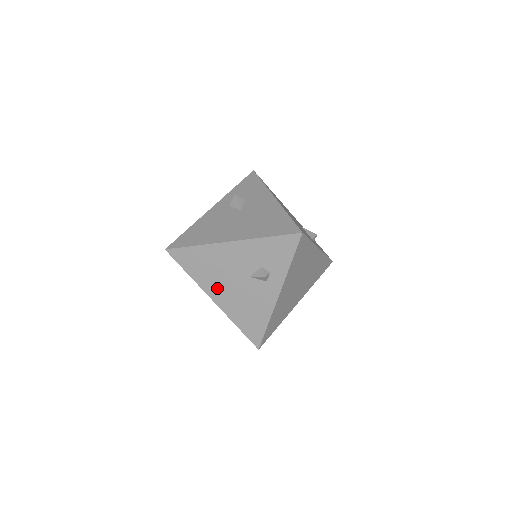
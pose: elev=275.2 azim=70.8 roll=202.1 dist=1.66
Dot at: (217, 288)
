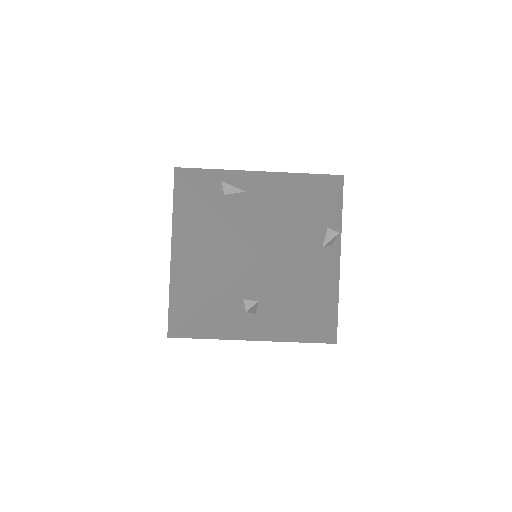
Dot at: occluded
